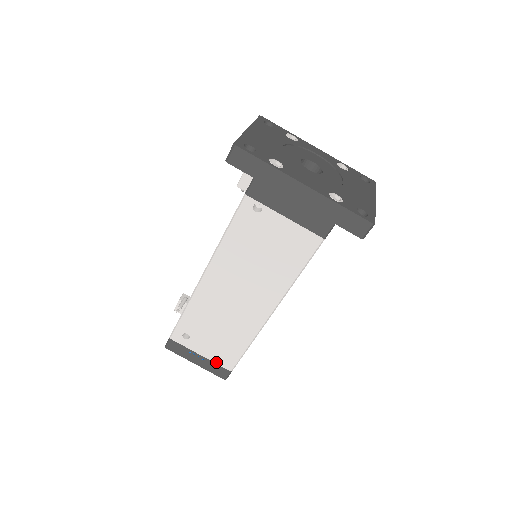
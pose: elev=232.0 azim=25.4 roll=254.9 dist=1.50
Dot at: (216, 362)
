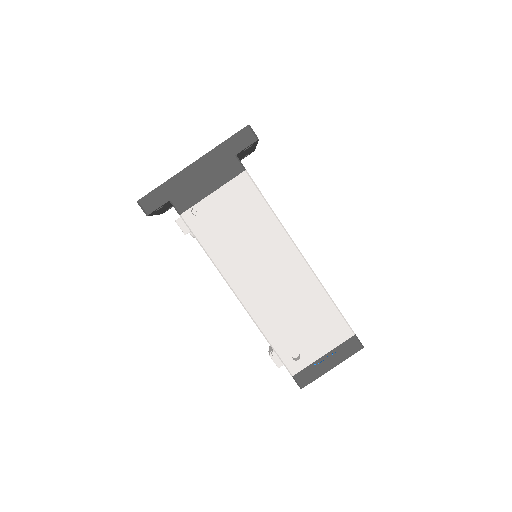
Dot at: (338, 344)
